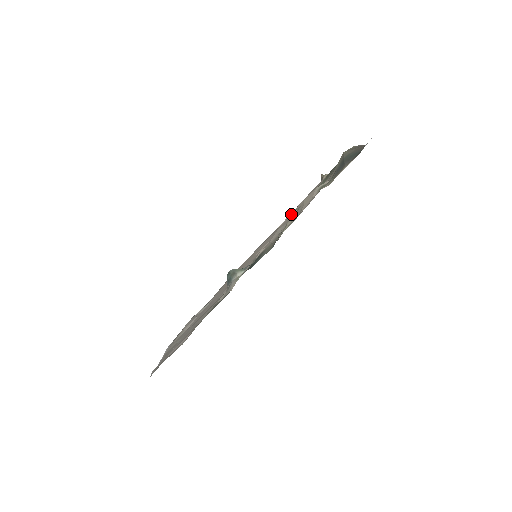
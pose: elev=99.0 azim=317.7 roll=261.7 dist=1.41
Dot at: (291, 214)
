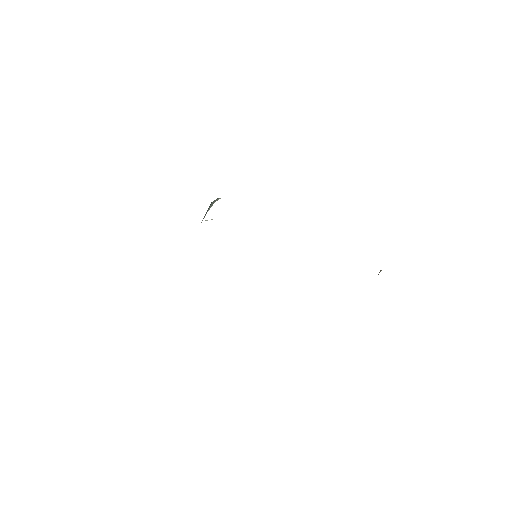
Dot at: occluded
